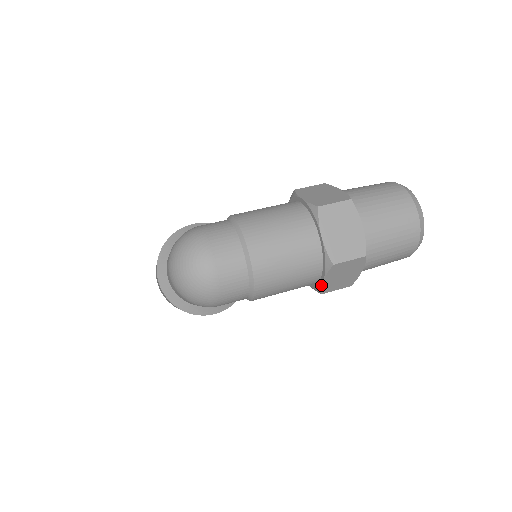
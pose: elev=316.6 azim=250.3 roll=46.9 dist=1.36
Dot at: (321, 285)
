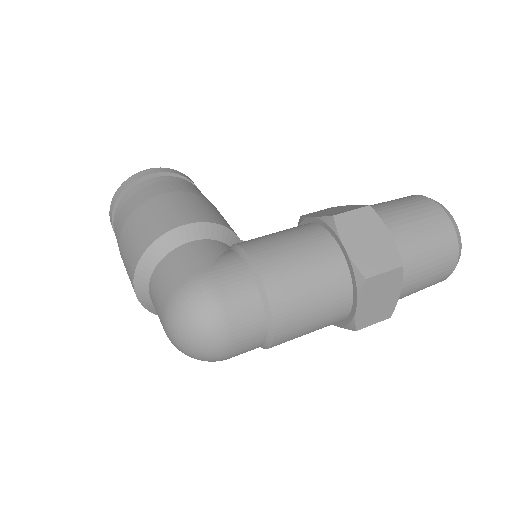
Dot at: occluded
